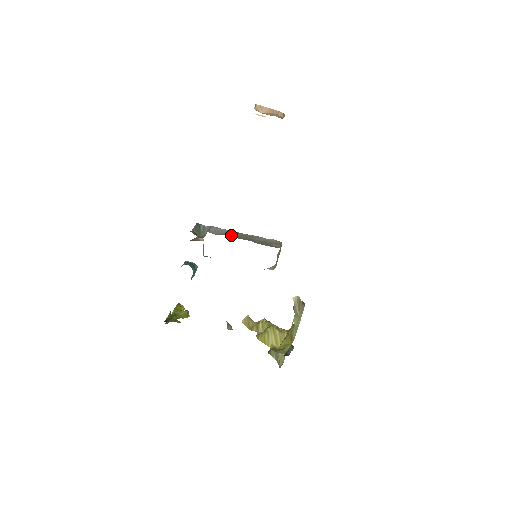
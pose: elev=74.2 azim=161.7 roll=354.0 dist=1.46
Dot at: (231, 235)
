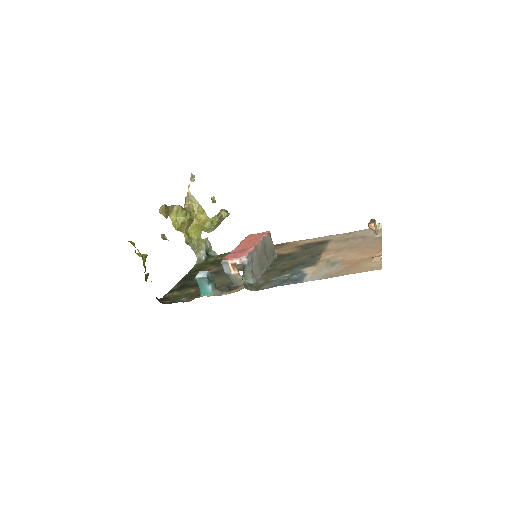
Dot at: (260, 265)
